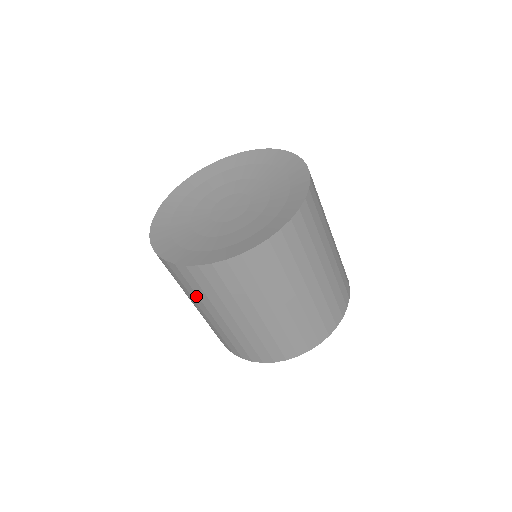
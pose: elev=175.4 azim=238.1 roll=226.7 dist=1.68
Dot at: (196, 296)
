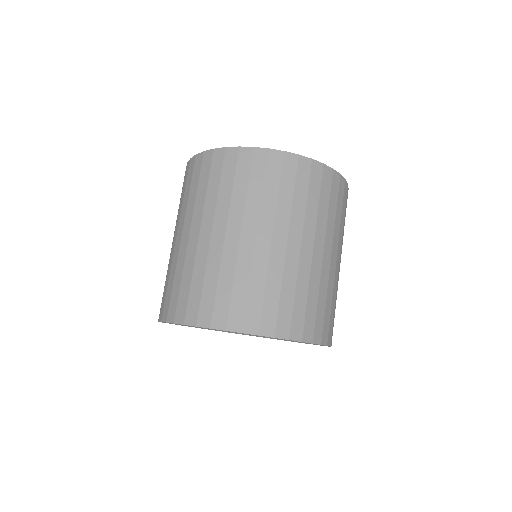
Dot at: occluded
